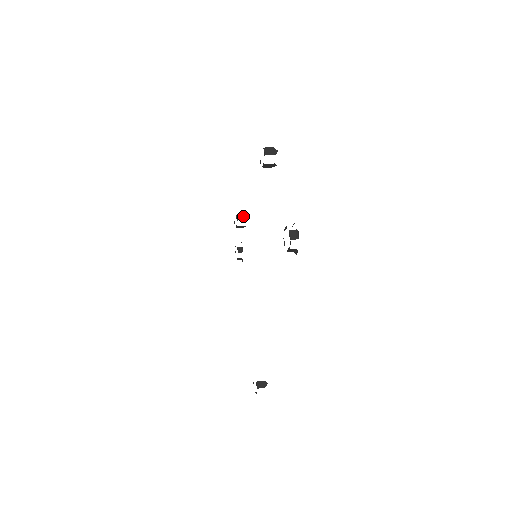
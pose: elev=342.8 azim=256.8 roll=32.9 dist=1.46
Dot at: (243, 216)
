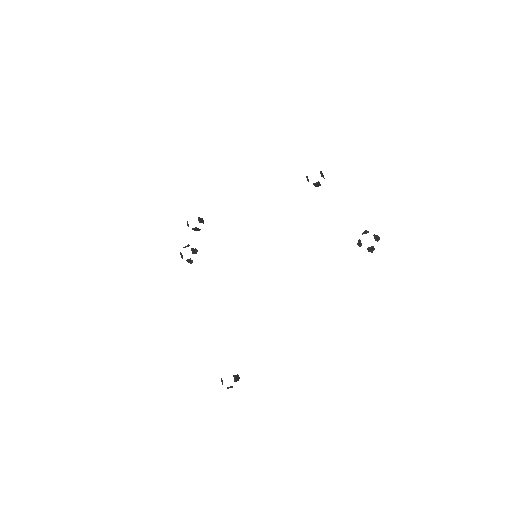
Dot at: (202, 220)
